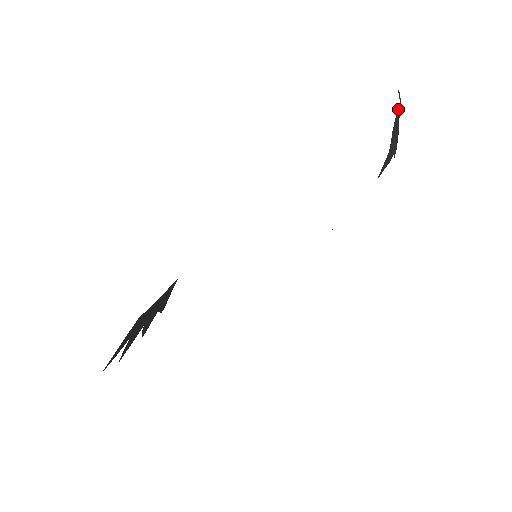
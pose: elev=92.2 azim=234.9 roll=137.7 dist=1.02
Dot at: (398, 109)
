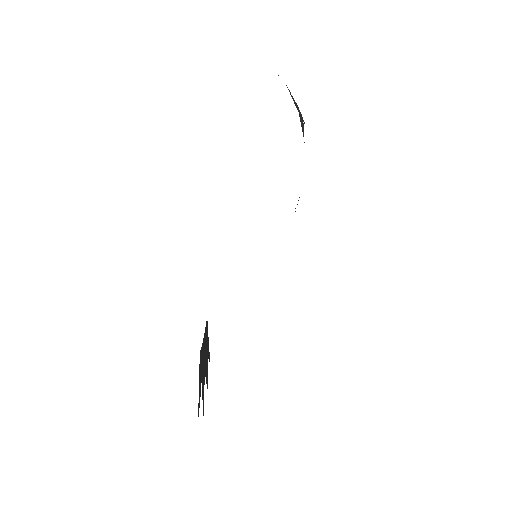
Dot at: (286, 85)
